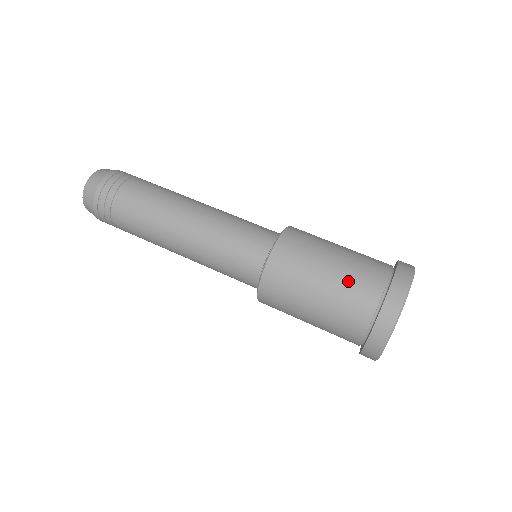
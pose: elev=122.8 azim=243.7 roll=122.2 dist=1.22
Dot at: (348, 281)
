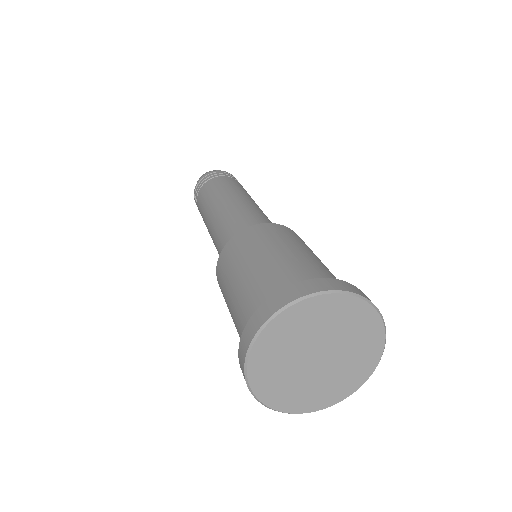
Dot at: (254, 283)
